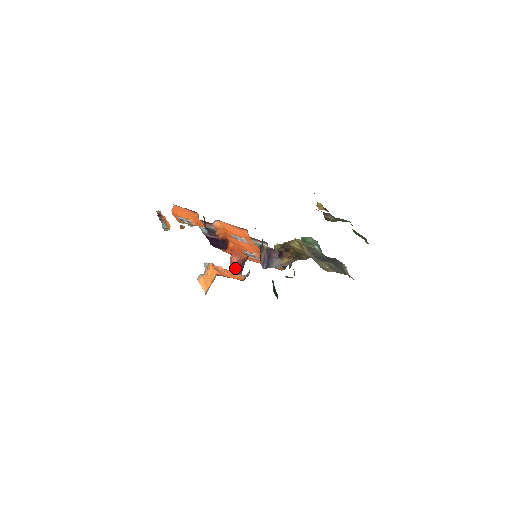
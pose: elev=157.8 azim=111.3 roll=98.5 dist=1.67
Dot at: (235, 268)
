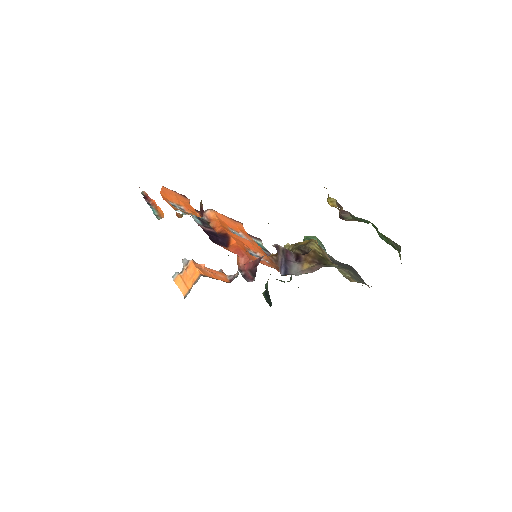
Dot at: (244, 272)
